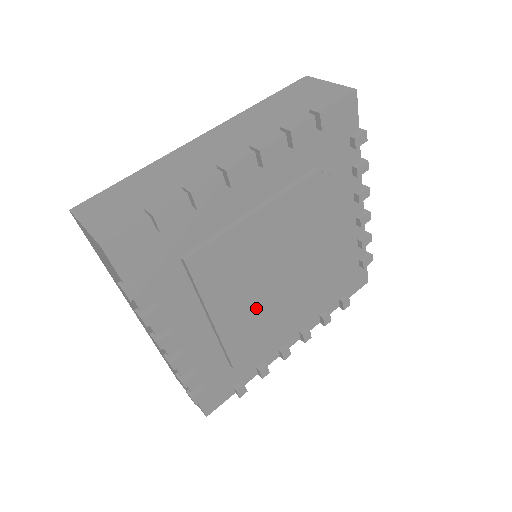
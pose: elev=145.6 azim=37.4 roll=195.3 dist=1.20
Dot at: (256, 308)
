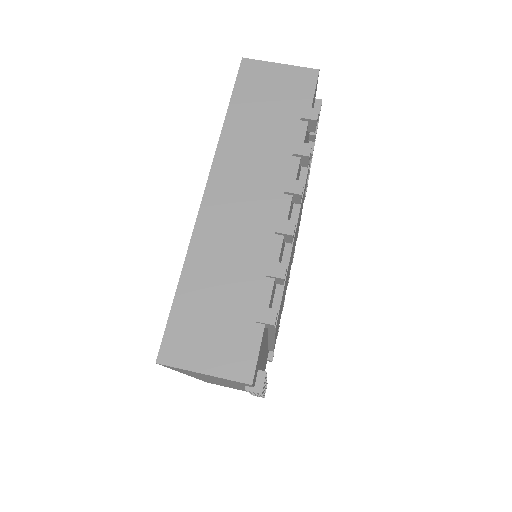
Dot at: occluded
